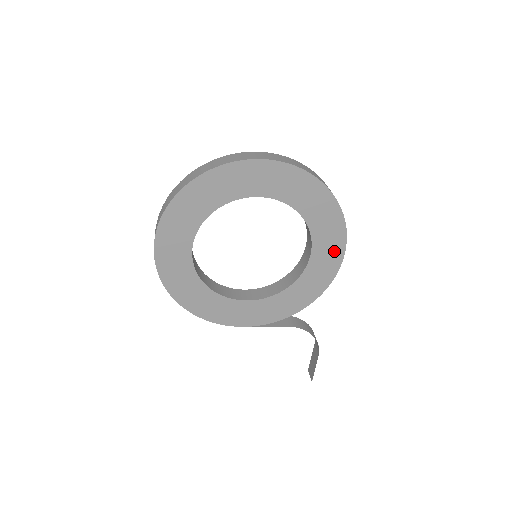
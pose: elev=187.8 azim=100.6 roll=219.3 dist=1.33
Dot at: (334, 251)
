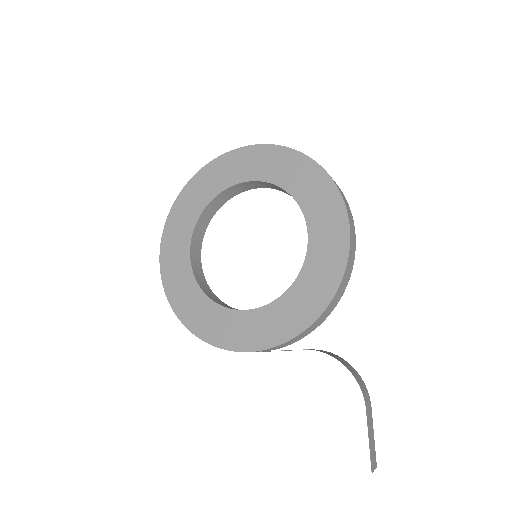
Dot at: (335, 225)
